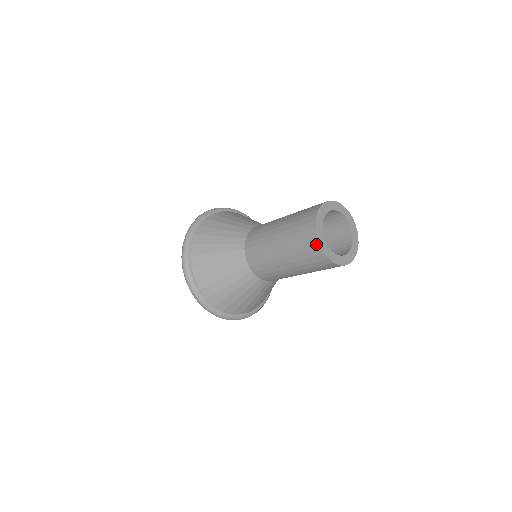
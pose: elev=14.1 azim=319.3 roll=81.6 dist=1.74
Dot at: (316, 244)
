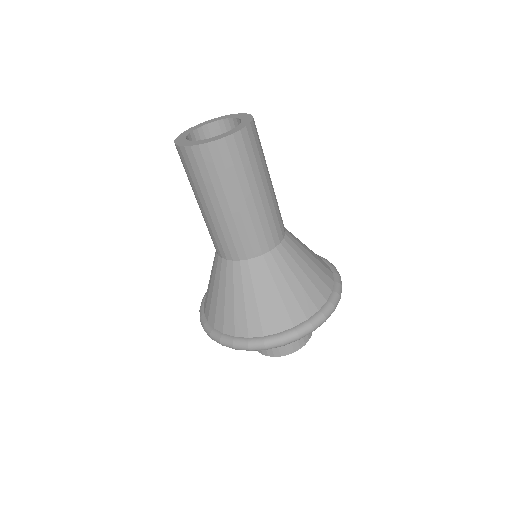
Dot at: (176, 148)
